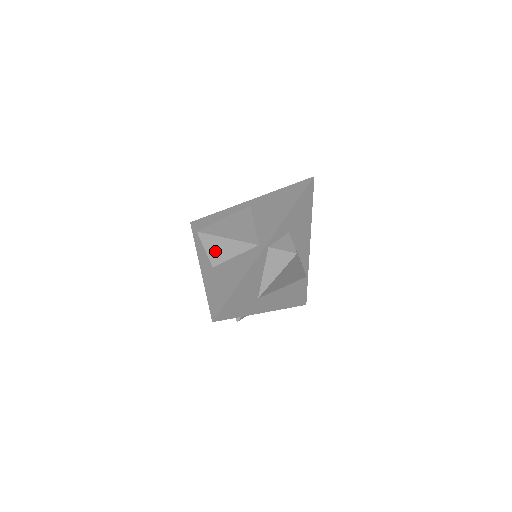
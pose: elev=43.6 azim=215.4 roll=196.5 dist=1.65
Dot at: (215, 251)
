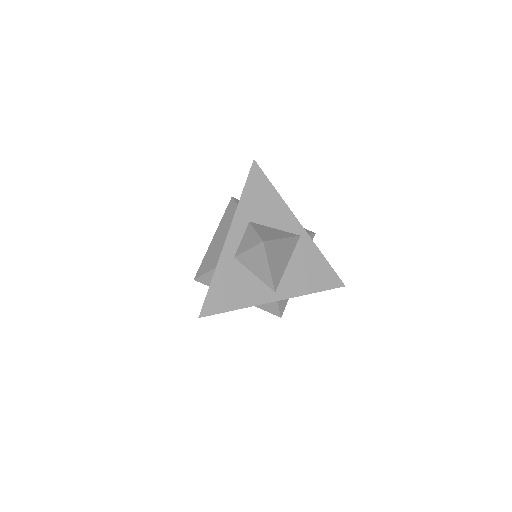
Dot at: (252, 259)
